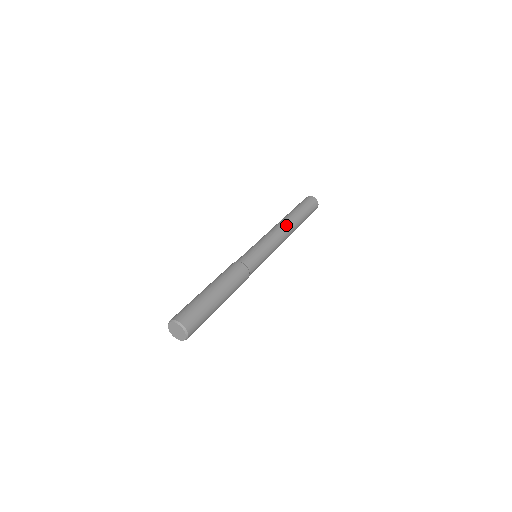
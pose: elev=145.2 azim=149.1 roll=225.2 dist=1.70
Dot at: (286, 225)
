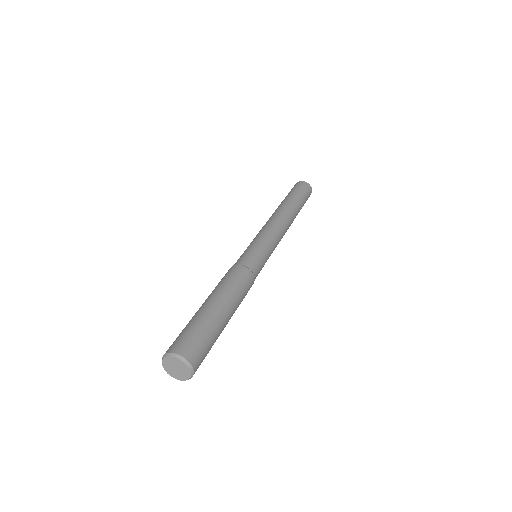
Dot at: (288, 219)
